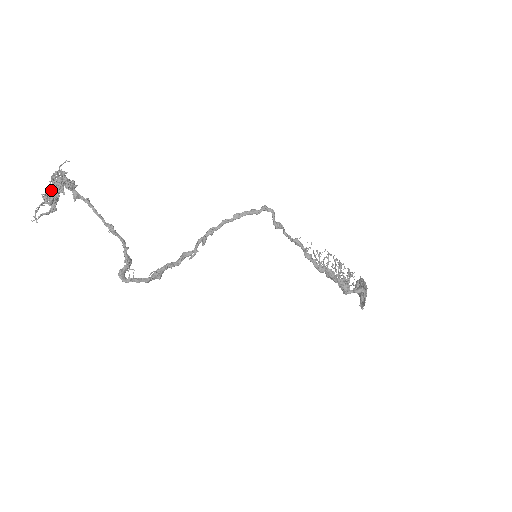
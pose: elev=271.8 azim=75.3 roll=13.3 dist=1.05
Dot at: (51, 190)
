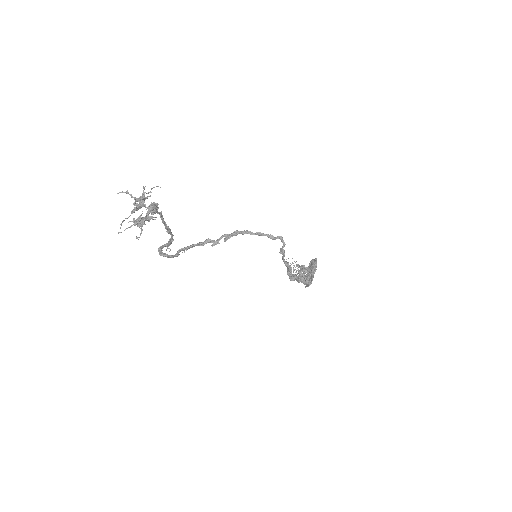
Dot at: (141, 218)
